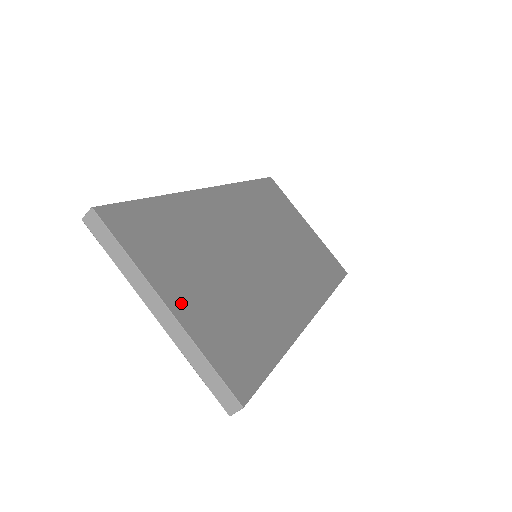
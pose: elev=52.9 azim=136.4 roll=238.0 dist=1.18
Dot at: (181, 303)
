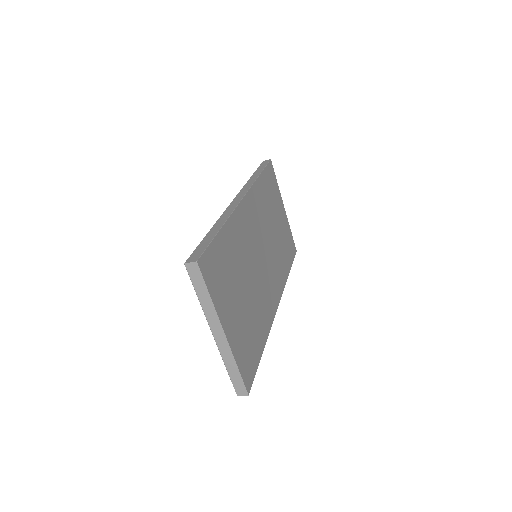
Dot at: (230, 328)
